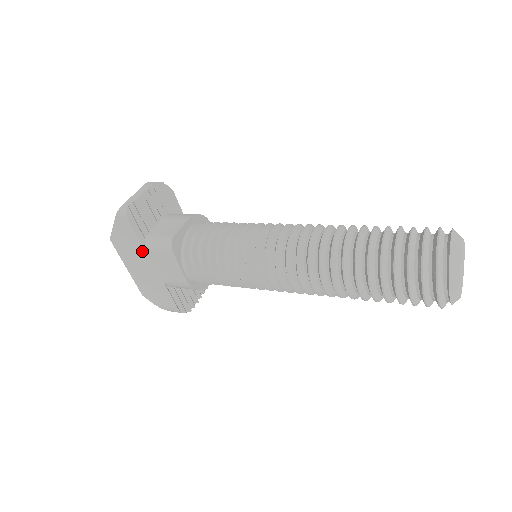
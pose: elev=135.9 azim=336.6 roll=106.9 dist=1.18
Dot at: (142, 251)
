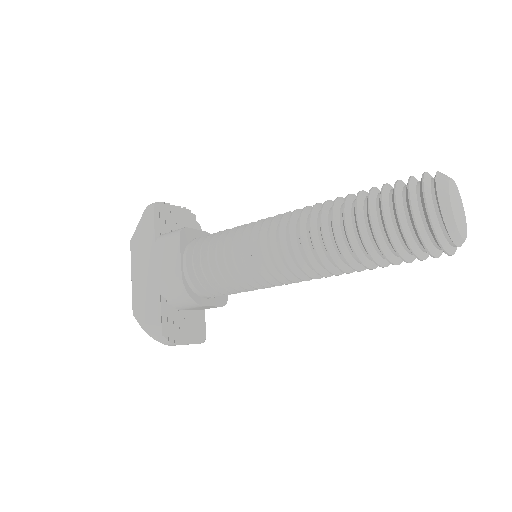
Dot at: (153, 246)
